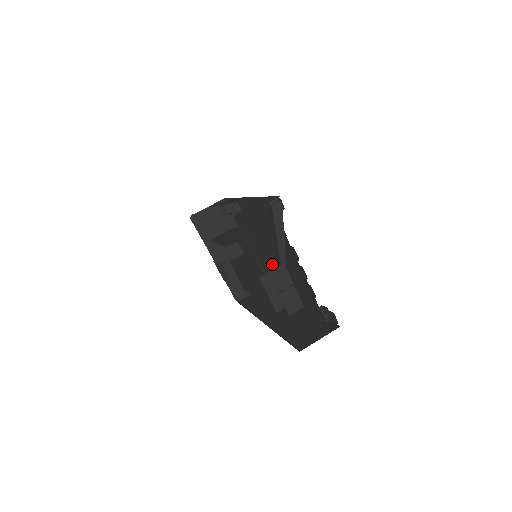
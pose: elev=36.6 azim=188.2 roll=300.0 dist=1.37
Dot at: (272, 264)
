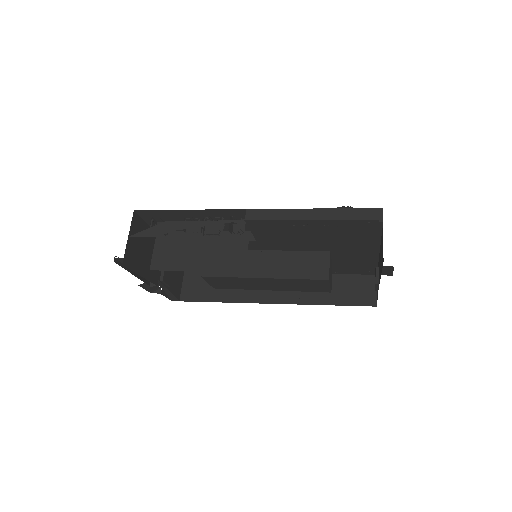
Dot at: (311, 258)
